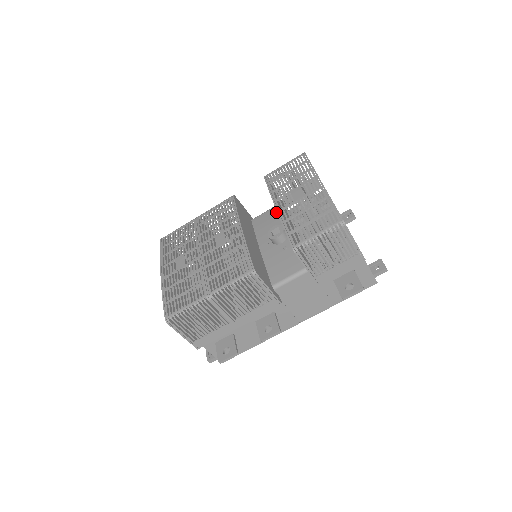
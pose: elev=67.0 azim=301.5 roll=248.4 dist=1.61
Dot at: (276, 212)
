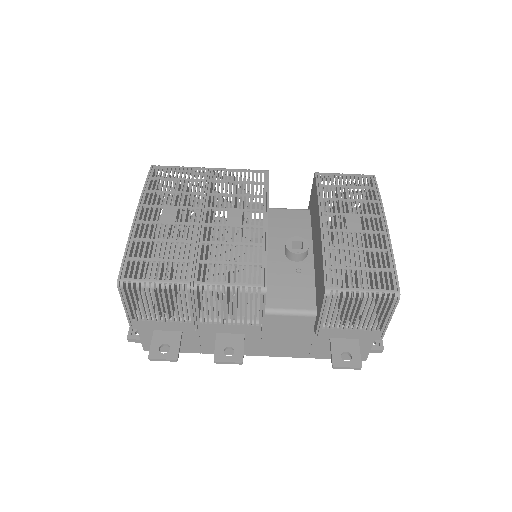
Dot at: (301, 218)
